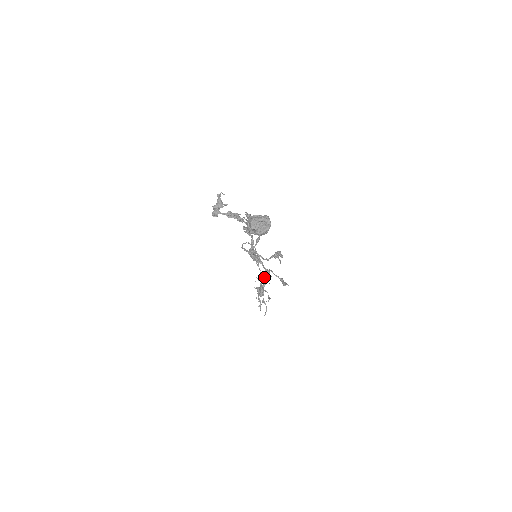
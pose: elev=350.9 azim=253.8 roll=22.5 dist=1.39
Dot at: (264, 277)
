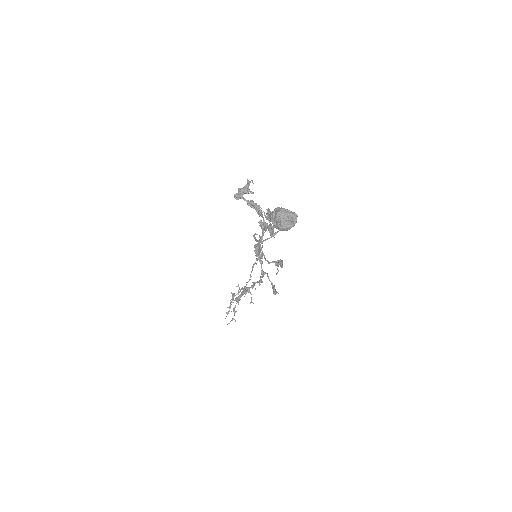
Dot at: occluded
